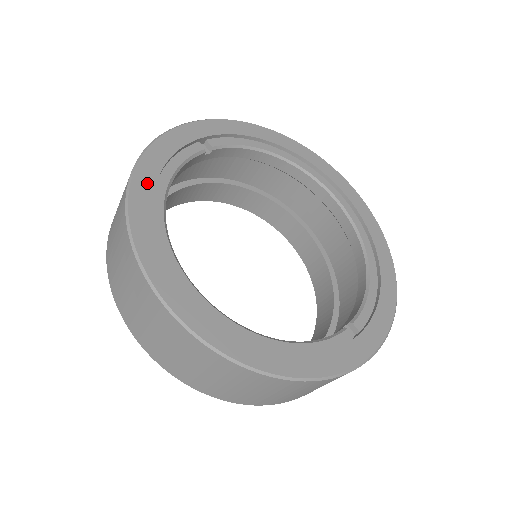
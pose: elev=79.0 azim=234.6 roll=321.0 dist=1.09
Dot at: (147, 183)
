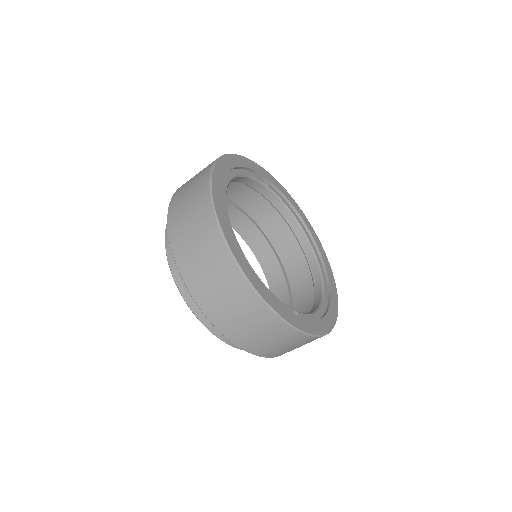
Dot at: (232, 163)
